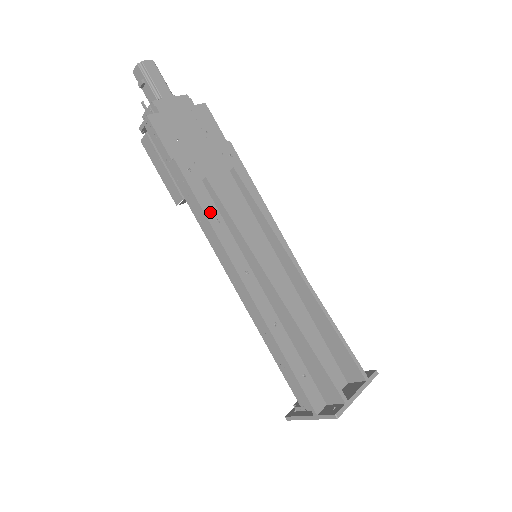
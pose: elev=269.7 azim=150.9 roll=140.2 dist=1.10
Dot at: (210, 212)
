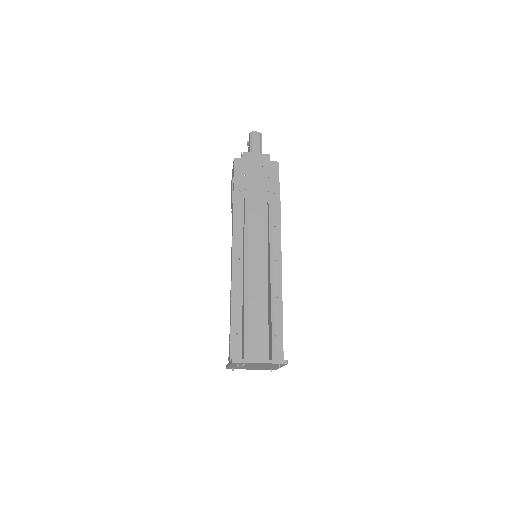
Dot at: (237, 217)
